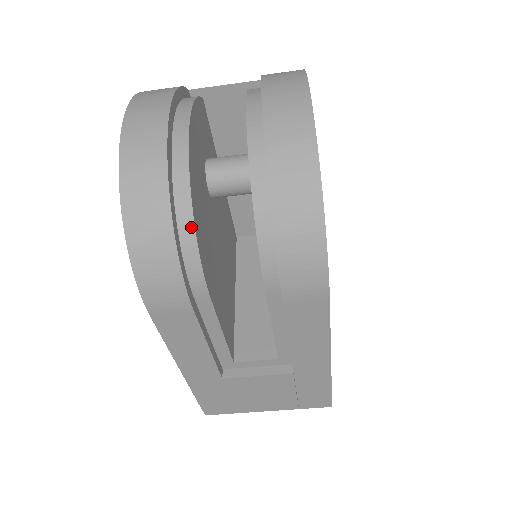
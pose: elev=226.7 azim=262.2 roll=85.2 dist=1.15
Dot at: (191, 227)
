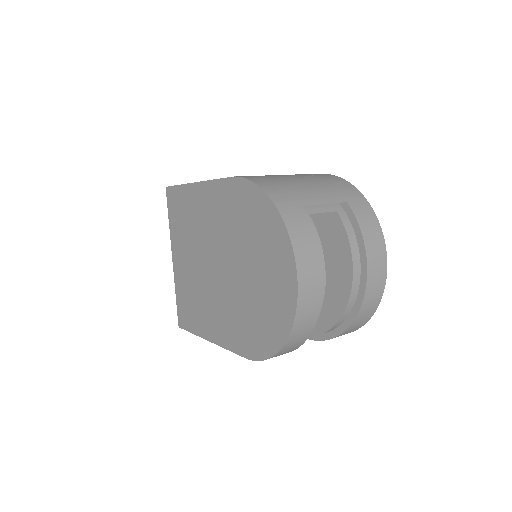
Dot at: occluded
